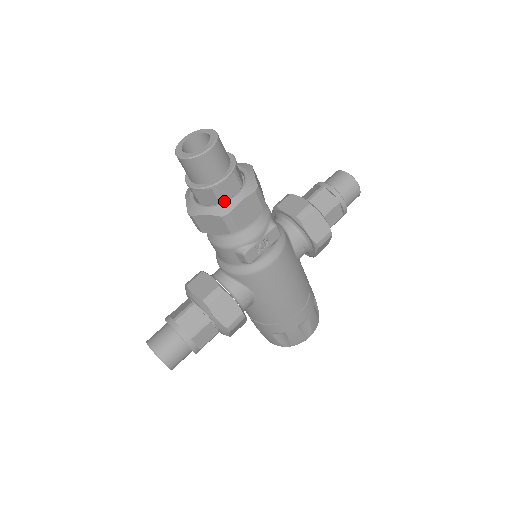
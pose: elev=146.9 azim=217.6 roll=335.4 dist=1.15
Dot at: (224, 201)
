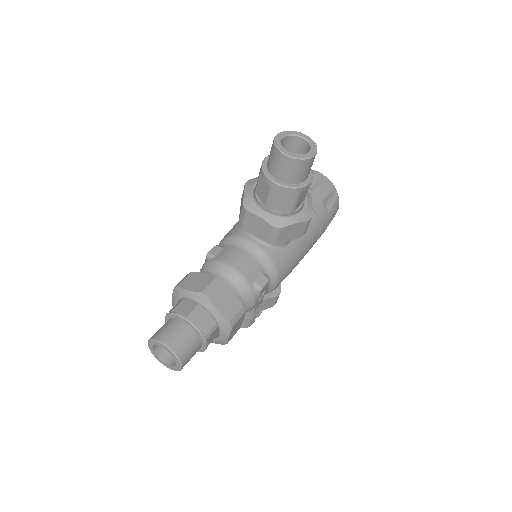
Dot at: (216, 340)
